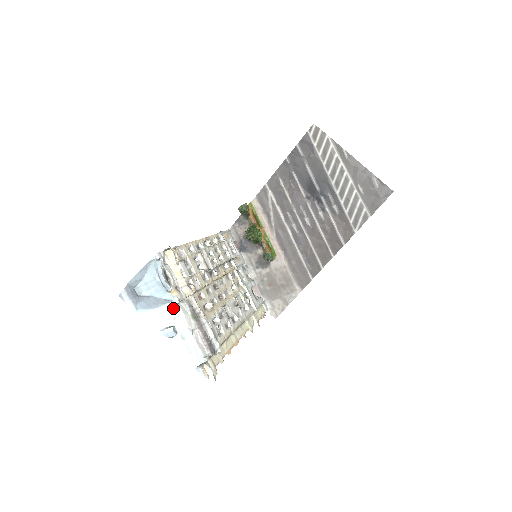
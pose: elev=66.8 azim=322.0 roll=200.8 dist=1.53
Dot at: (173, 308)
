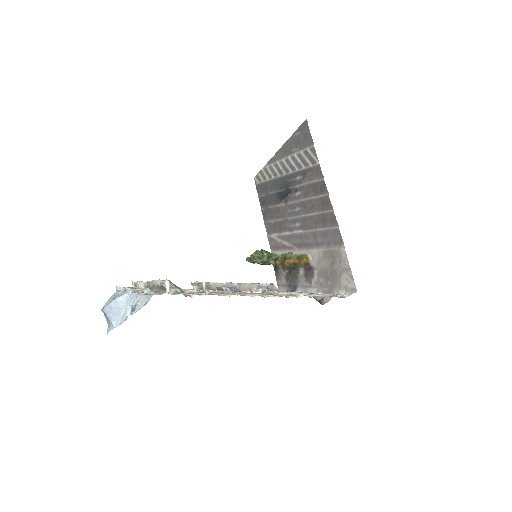
Dot at: (132, 298)
